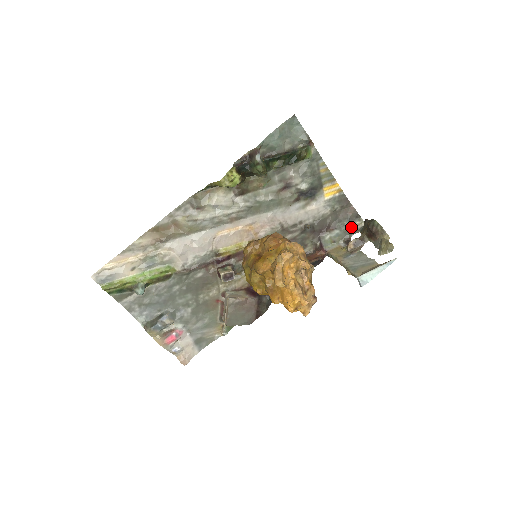
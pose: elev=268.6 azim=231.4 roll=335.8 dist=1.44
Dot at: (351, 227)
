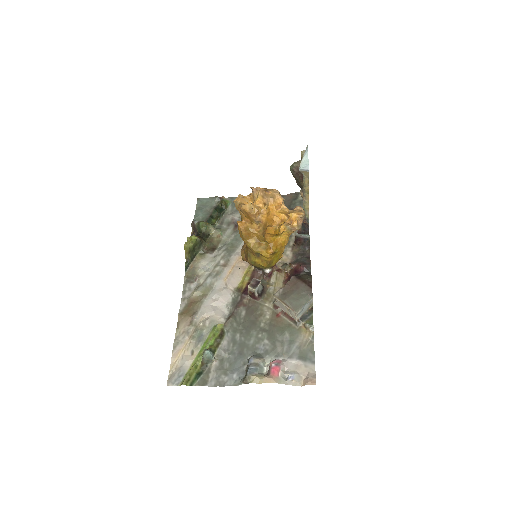
Dot at: (300, 200)
